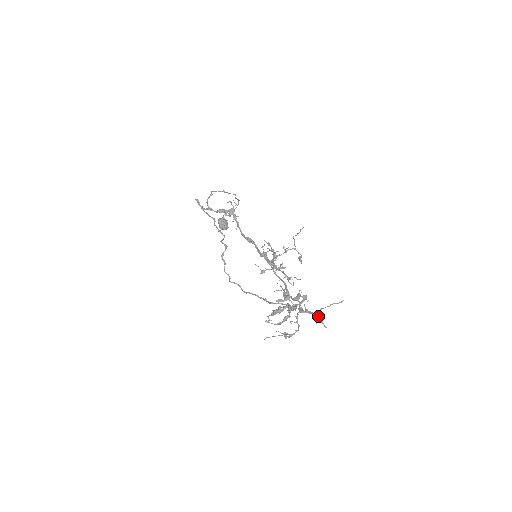
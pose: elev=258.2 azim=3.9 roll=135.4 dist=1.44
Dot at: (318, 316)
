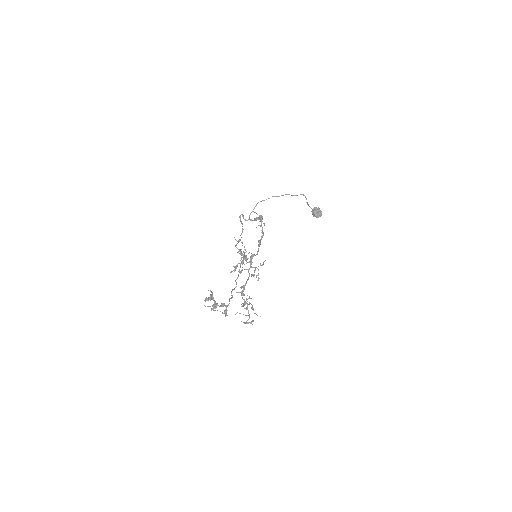
Dot at: (251, 308)
